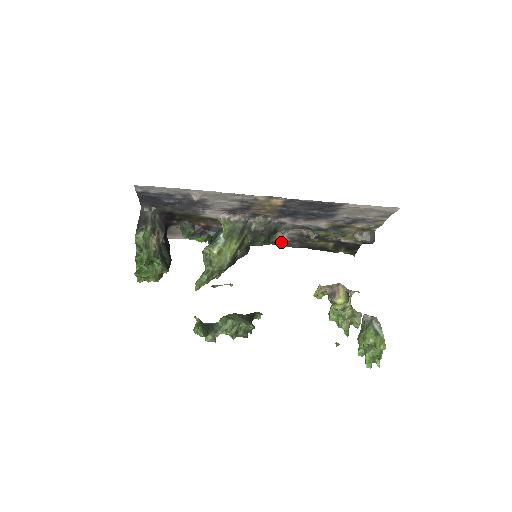
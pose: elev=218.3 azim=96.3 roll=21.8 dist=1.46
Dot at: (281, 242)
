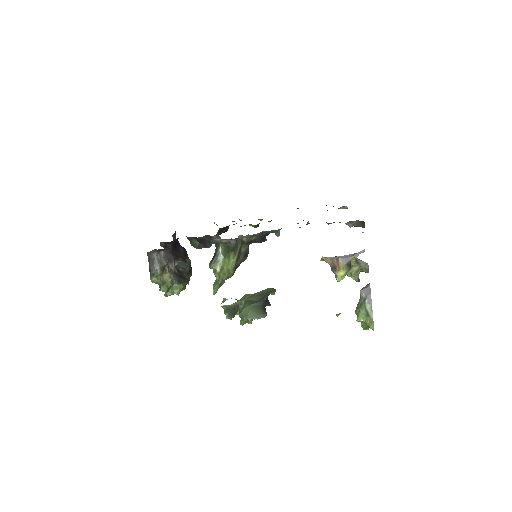
Dot at: occluded
